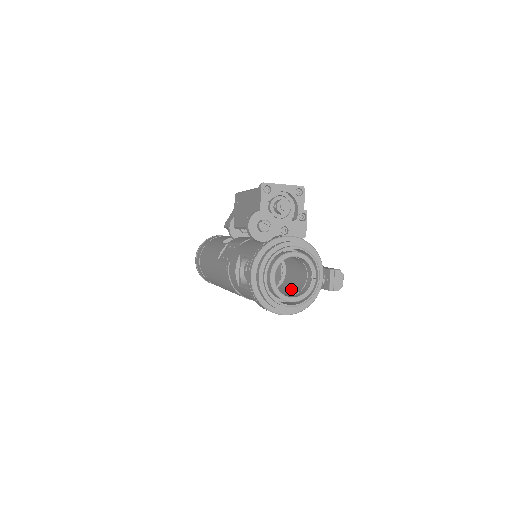
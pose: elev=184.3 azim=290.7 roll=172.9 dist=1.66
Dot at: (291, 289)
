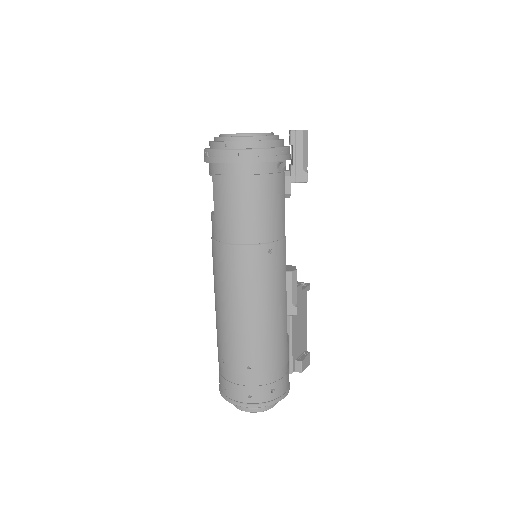
Dot at: occluded
